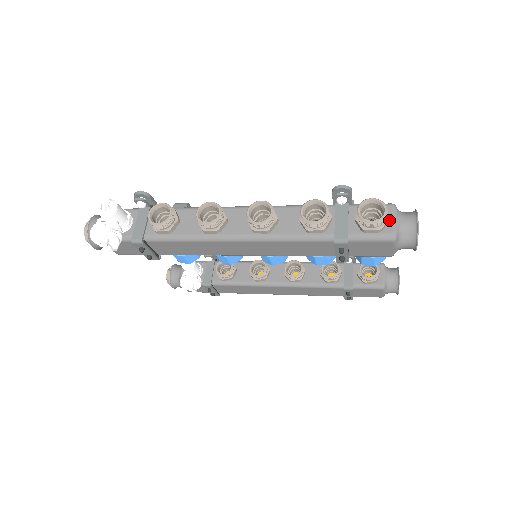
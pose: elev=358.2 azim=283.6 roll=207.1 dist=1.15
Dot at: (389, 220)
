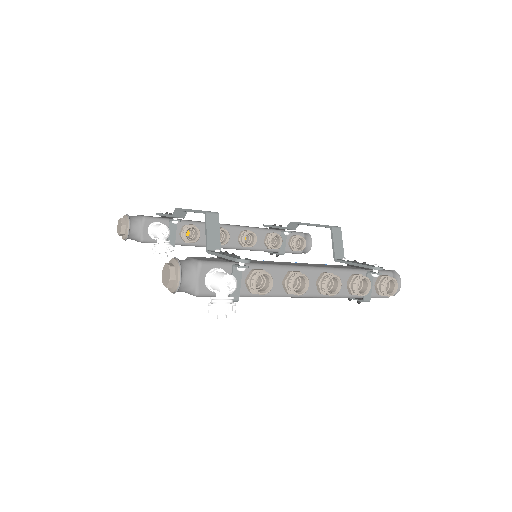
Dot at: (390, 286)
